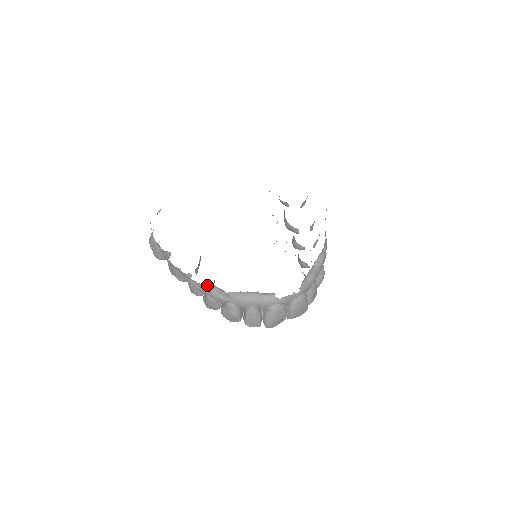
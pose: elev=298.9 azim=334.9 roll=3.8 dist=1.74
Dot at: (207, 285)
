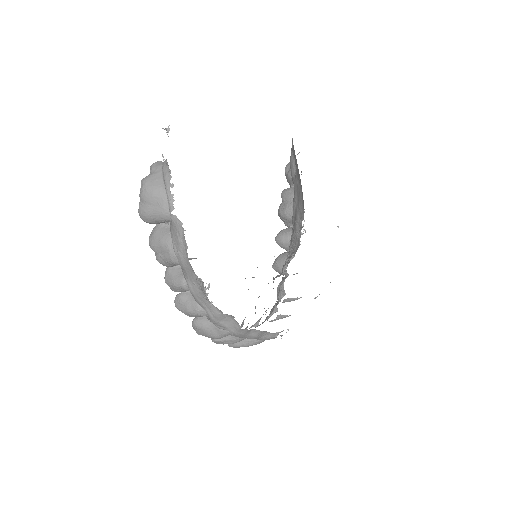
Dot at: occluded
